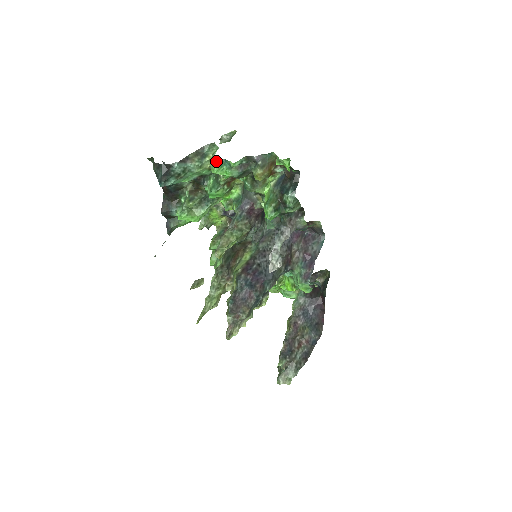
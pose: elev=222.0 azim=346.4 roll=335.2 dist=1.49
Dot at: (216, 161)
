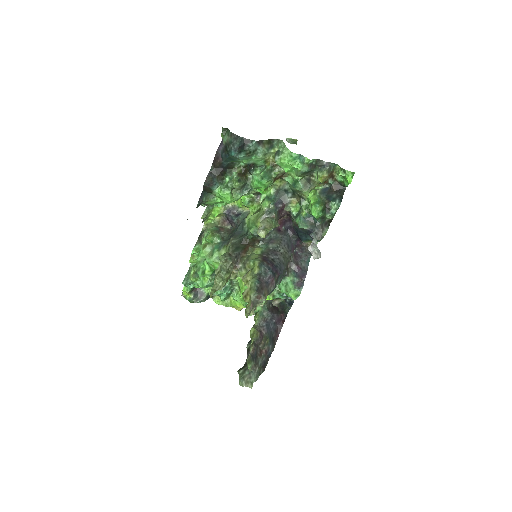
Dot at: (292, 153)
